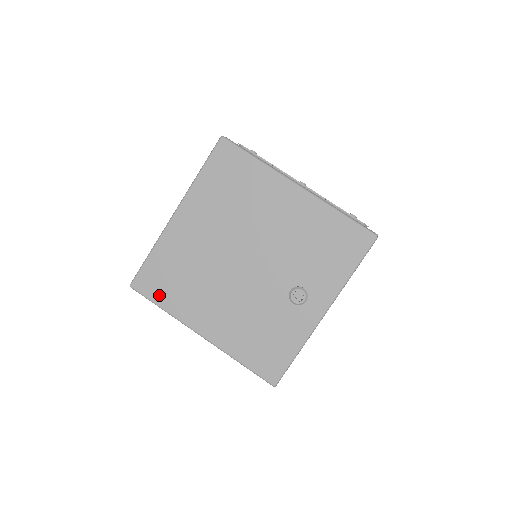
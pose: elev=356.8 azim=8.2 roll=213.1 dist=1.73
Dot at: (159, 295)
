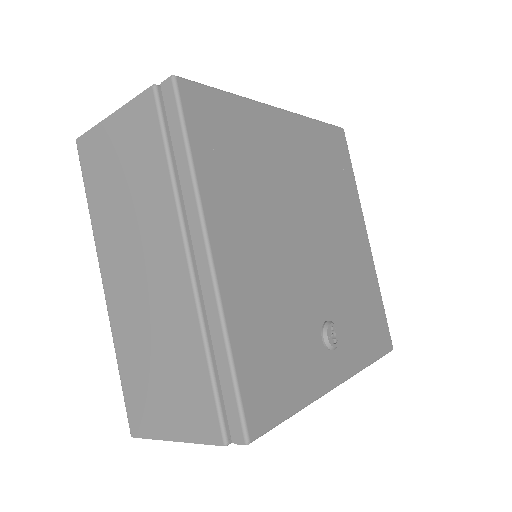
Dot at: (202, 139)
